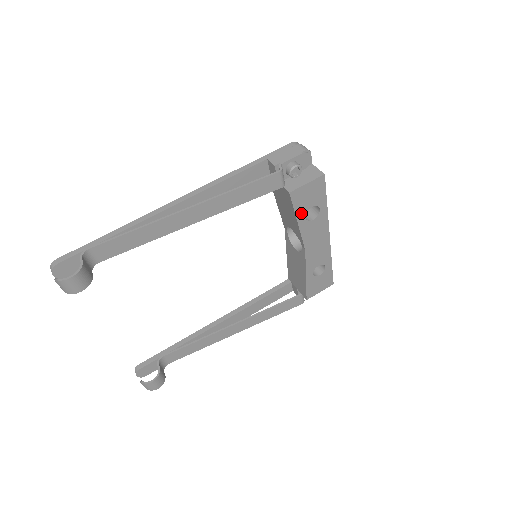
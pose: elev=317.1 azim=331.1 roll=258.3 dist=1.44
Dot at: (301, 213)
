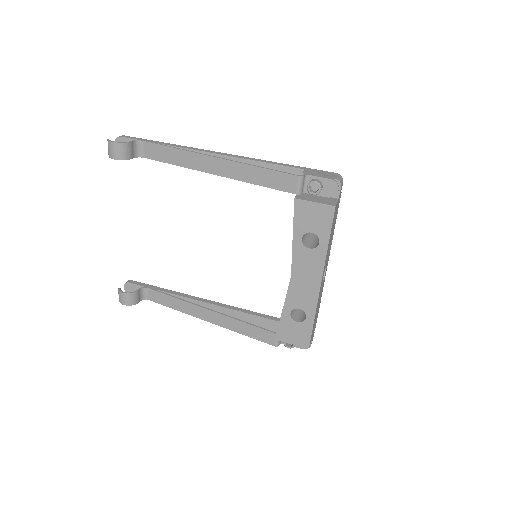
Dot at: (299, 230)
